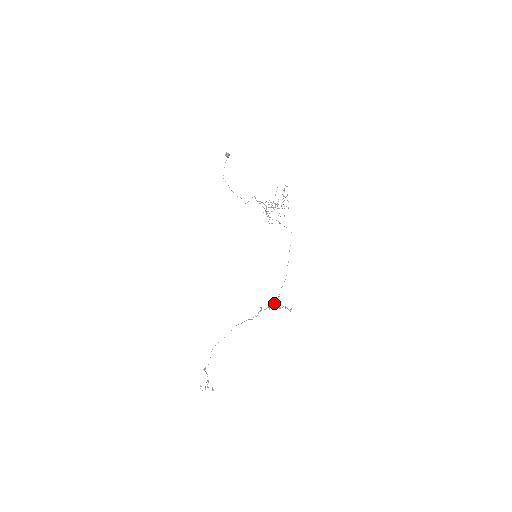
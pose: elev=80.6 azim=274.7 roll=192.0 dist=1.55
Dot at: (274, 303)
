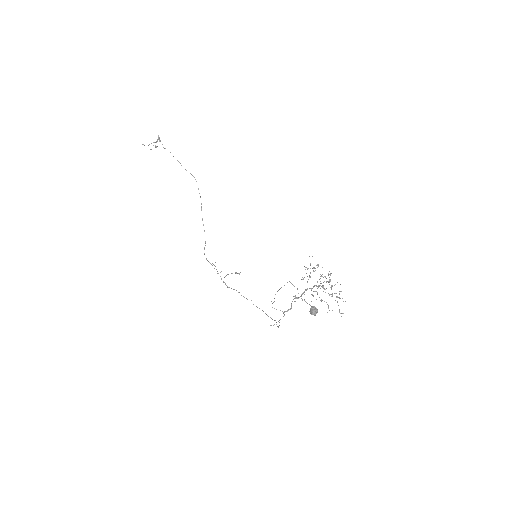
Dot at: (223, 281)
